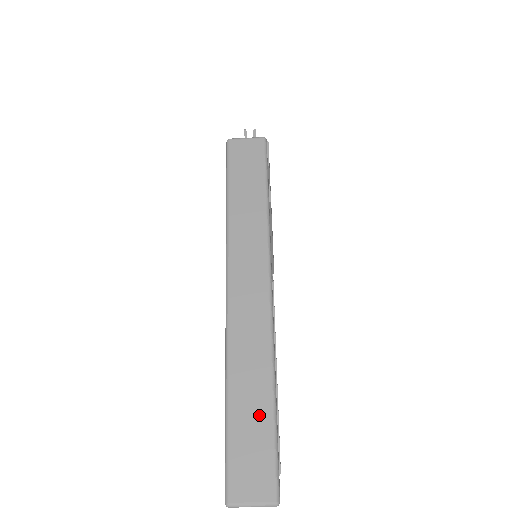
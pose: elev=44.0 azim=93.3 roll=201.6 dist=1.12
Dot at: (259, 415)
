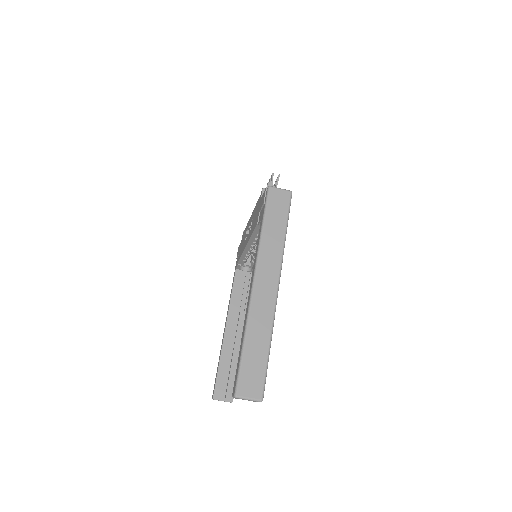
Dot at: (260, 354)
